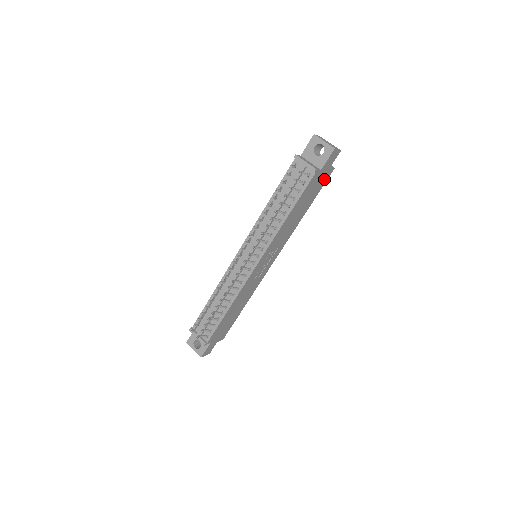
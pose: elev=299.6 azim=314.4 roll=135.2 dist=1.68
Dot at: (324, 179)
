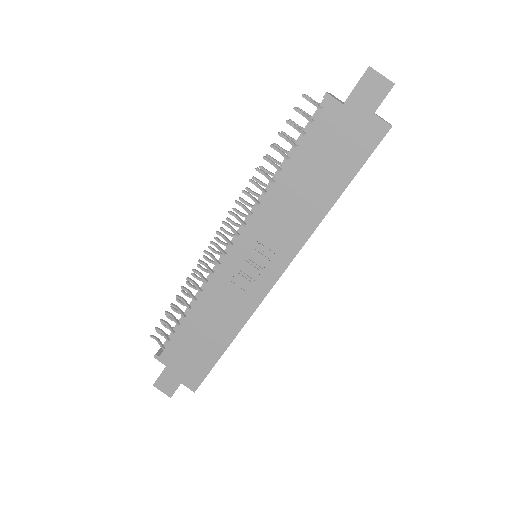
Dot at: (366, 139)
